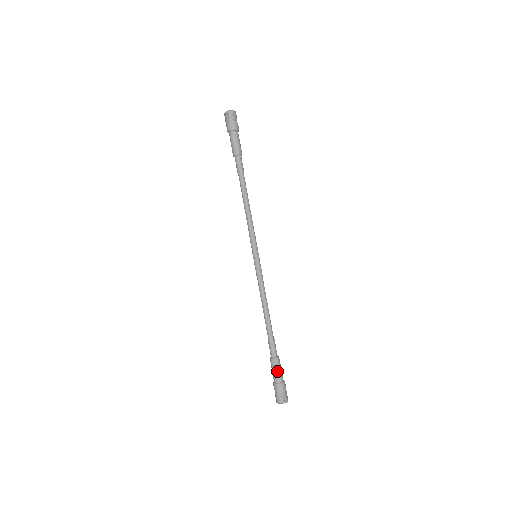
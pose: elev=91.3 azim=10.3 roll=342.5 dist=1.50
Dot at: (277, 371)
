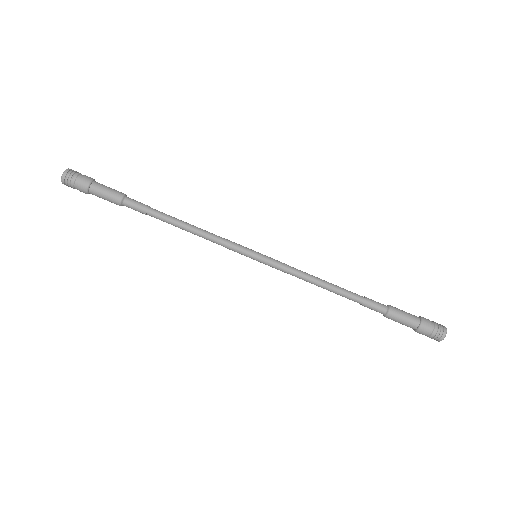
Dot at: (405, 315)
